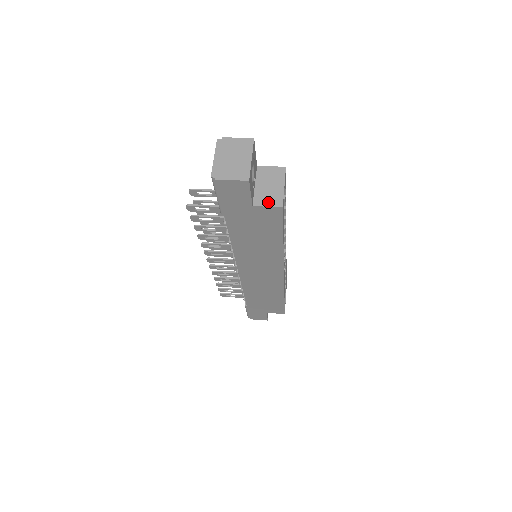
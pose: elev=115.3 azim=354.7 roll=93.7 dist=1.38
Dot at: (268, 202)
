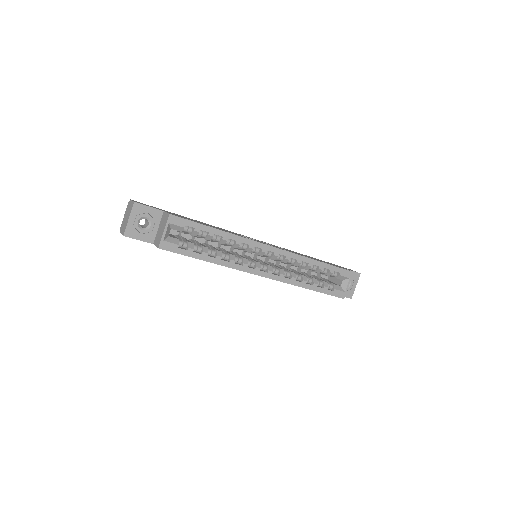
Dot at: (157, 243)
